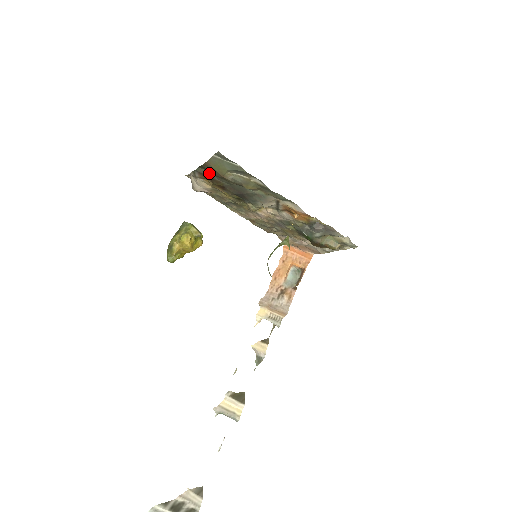
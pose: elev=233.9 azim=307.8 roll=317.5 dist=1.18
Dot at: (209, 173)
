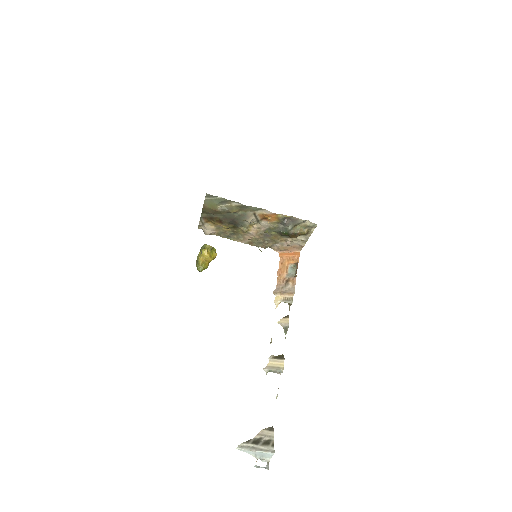
Dot at: (209, 215)
